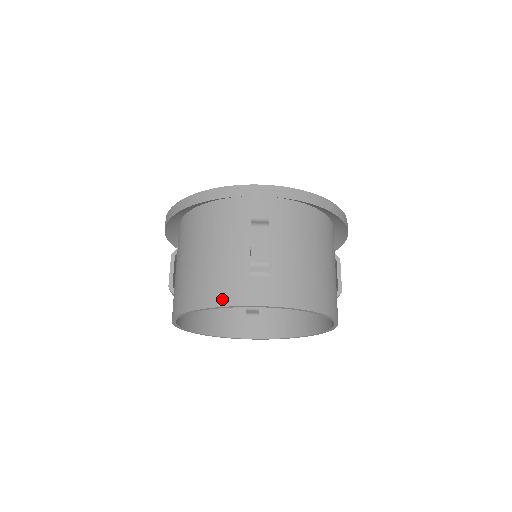
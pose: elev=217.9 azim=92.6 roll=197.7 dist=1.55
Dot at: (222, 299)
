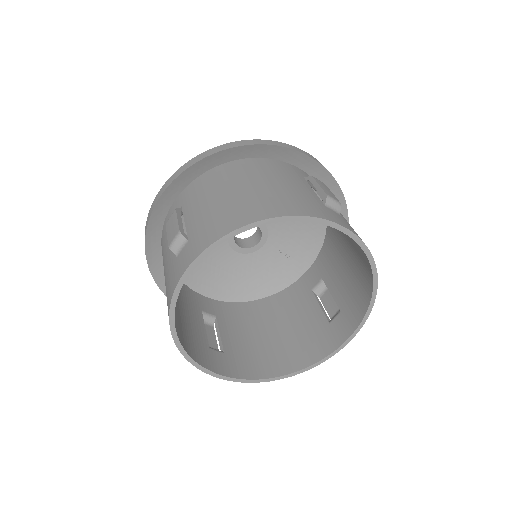
Dot at: (169, 299)
